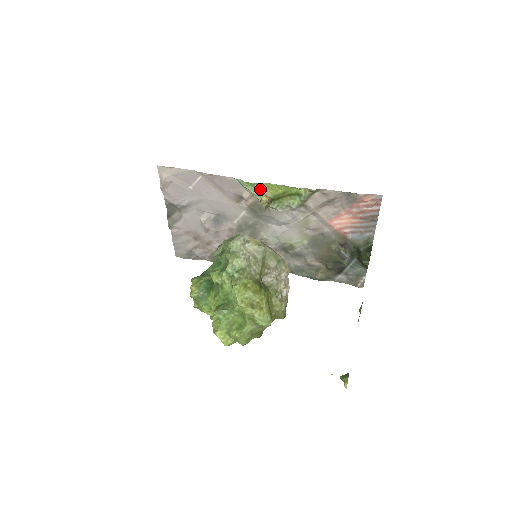
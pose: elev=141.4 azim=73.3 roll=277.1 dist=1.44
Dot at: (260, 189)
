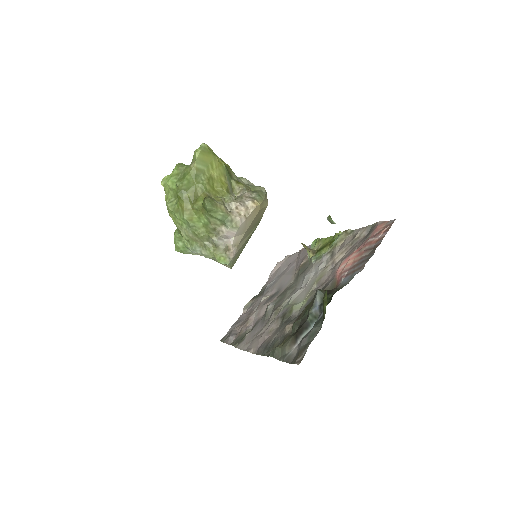
Dot at: (318, 245)
